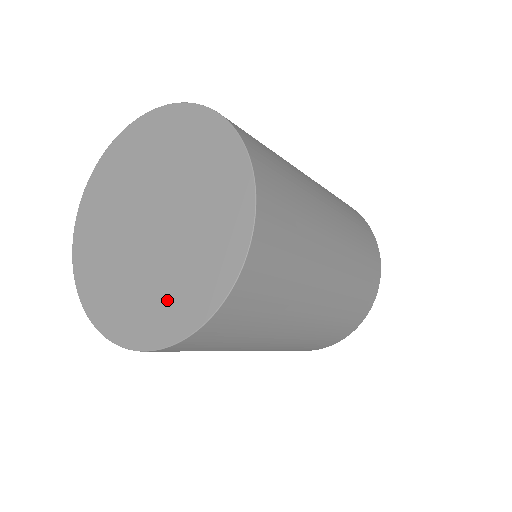
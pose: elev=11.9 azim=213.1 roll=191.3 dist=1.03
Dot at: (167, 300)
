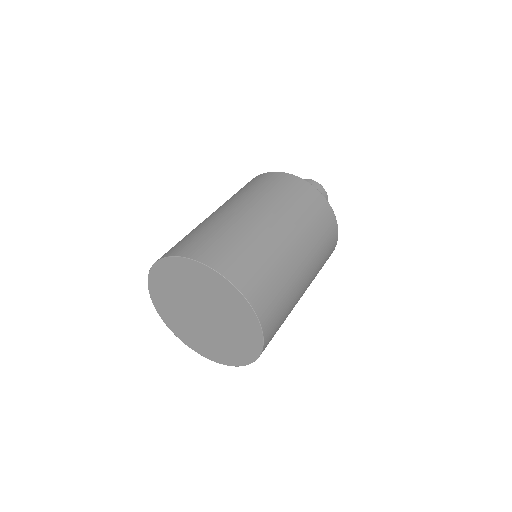
Dot at: (234, 348)
